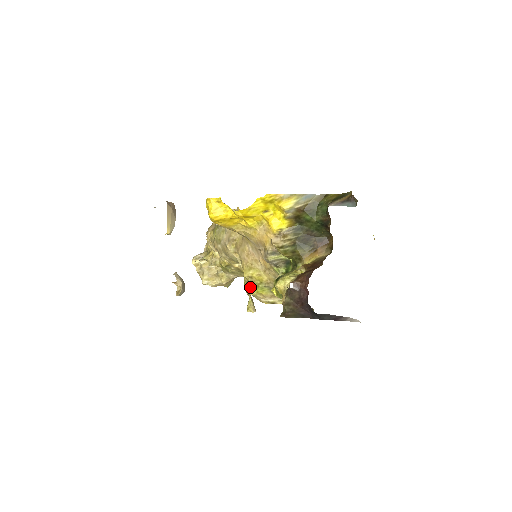
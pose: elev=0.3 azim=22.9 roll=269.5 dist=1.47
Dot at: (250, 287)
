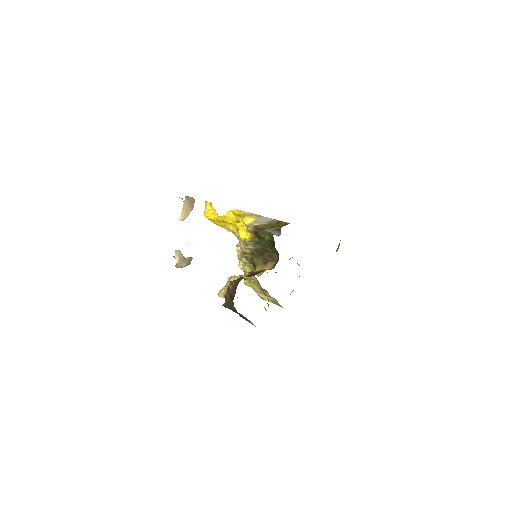
Dot at: occluded
